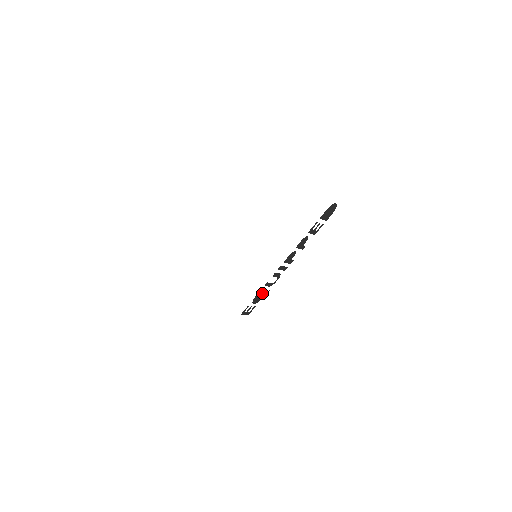
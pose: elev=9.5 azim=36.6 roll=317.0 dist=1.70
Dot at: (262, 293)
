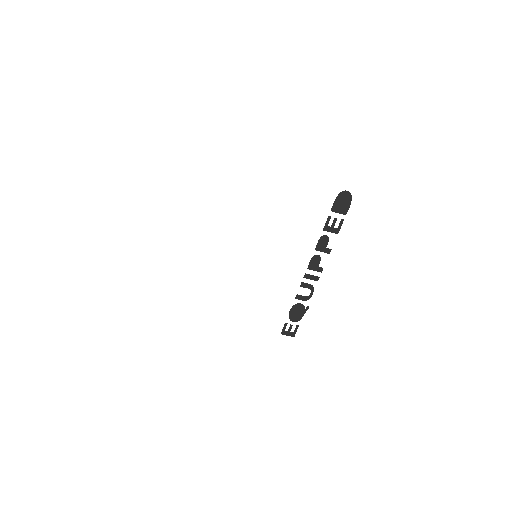
Dot at: (298, 309)
